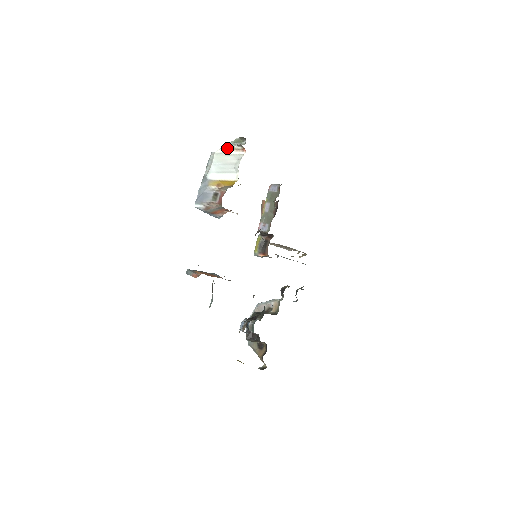
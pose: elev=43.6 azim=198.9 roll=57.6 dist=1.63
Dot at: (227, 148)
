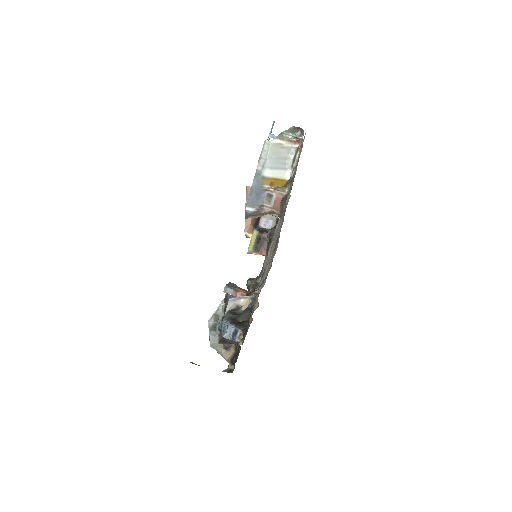
Dot at: (282, 138)
